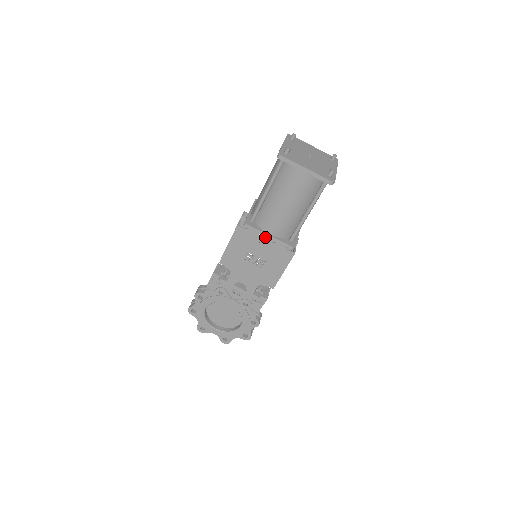
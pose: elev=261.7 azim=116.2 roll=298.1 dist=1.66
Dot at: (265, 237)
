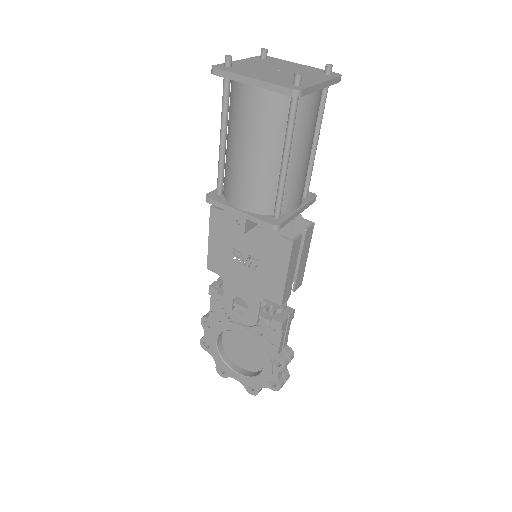
Dot at: (234, 214)
